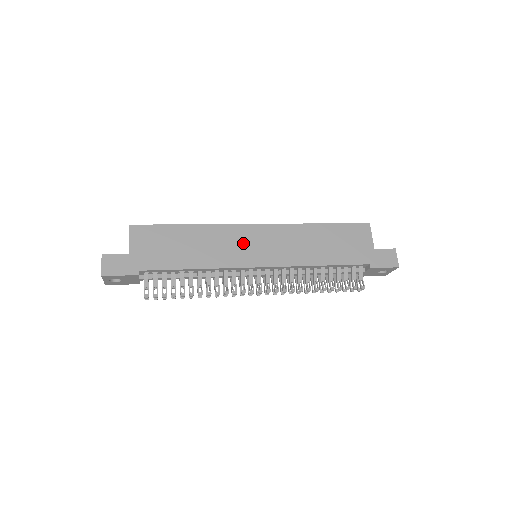
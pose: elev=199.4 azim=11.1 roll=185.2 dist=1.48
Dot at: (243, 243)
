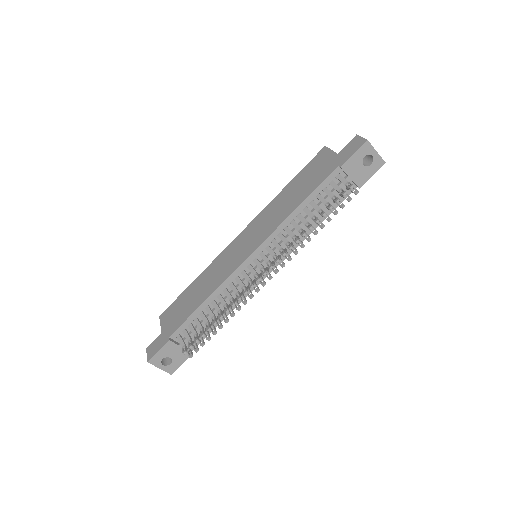
Dot at: (233, 254)
